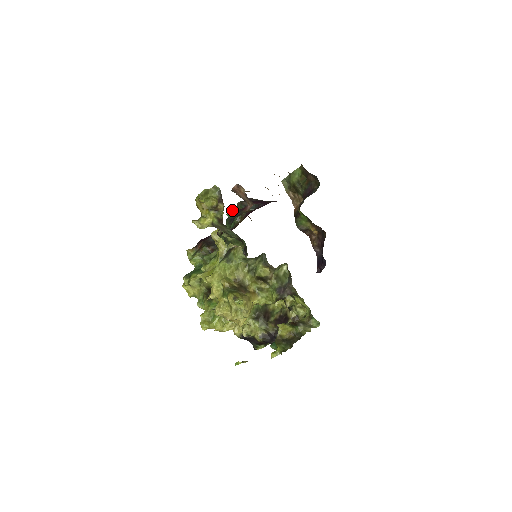
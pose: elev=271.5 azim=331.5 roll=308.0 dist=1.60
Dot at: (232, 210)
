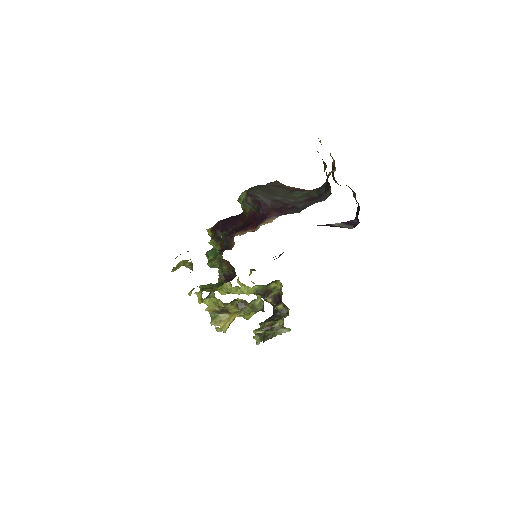
Dot at: (243, 195)
